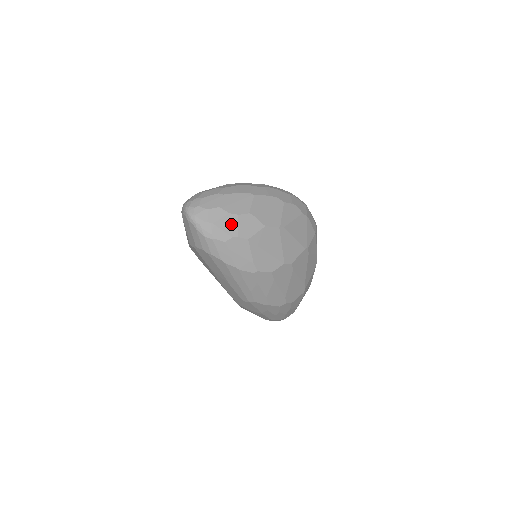
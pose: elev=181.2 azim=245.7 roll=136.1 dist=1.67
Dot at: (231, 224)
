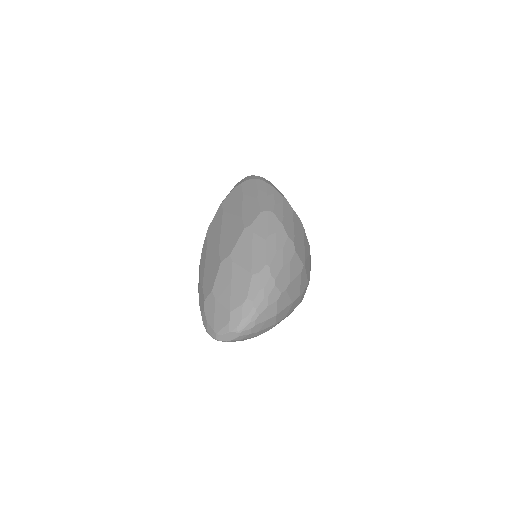
Dot at: occluded
